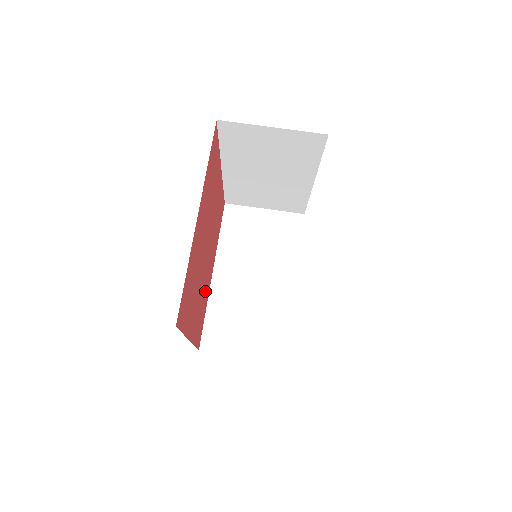
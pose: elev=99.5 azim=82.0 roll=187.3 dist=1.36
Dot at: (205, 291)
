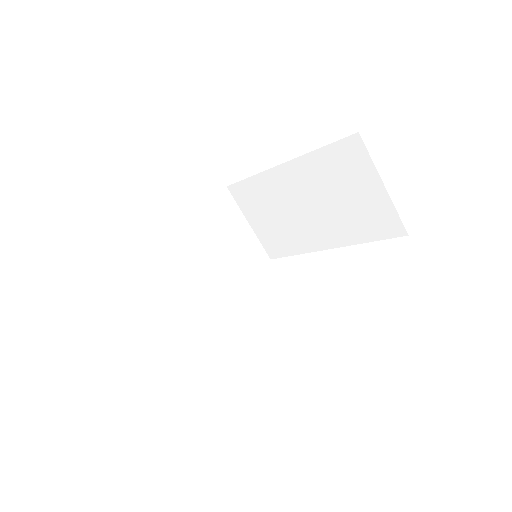
Dot at: occluded
